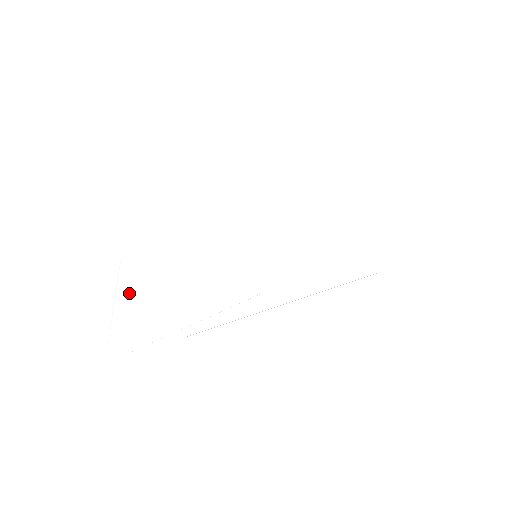
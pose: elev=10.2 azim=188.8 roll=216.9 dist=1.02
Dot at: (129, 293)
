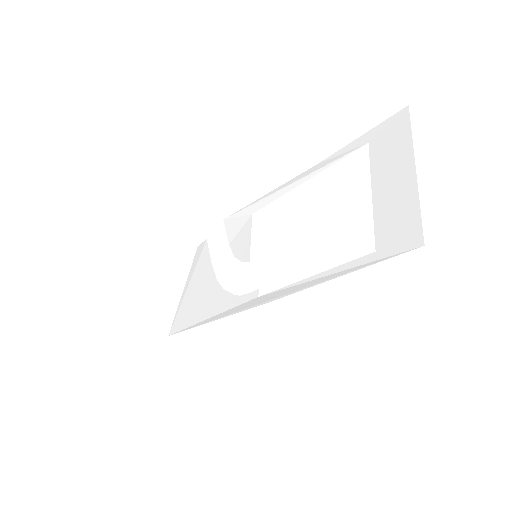
Dot at: (190, 284)
